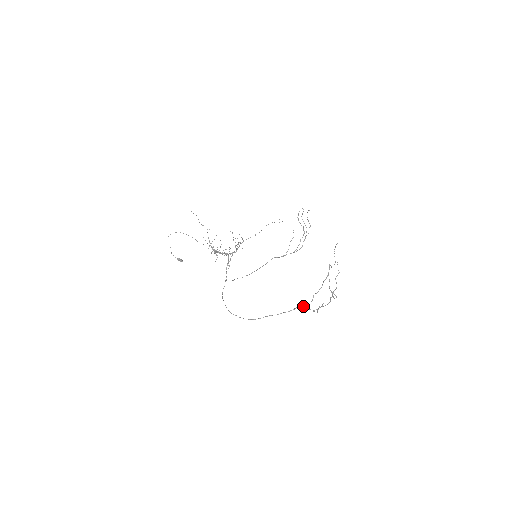
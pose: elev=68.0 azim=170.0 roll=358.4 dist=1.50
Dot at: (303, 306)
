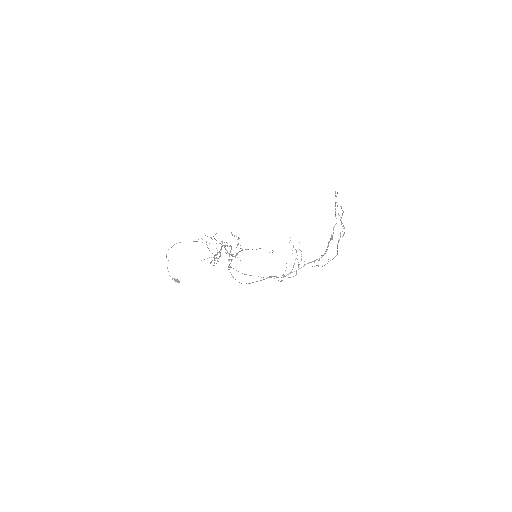
Dot at: (312, 261)
